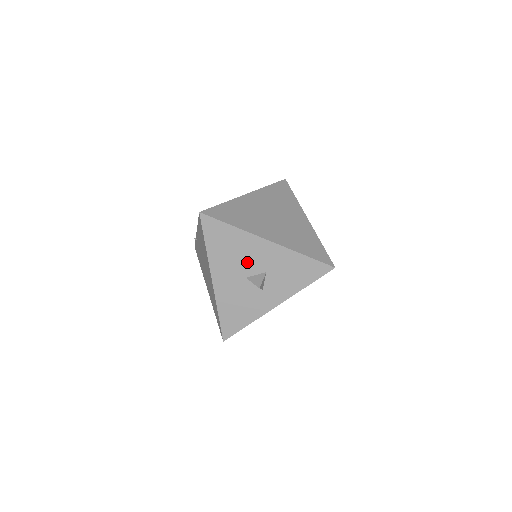
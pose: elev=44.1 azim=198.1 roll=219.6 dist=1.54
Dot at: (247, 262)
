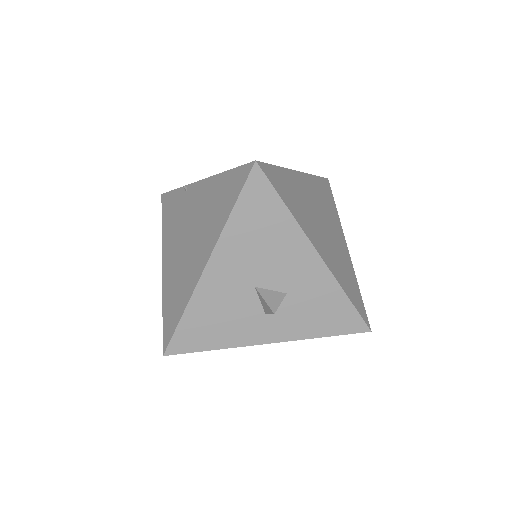
Dot at: (271, 267)
